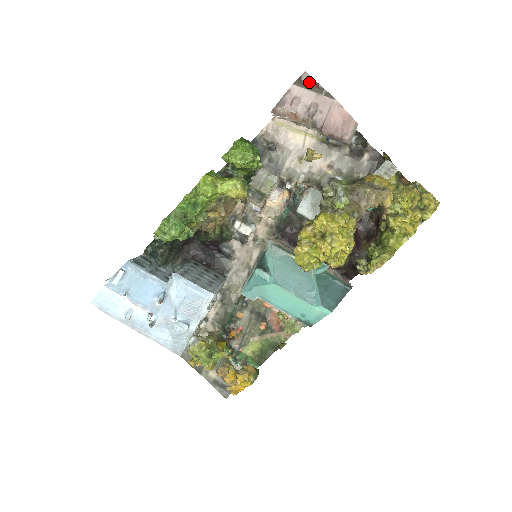
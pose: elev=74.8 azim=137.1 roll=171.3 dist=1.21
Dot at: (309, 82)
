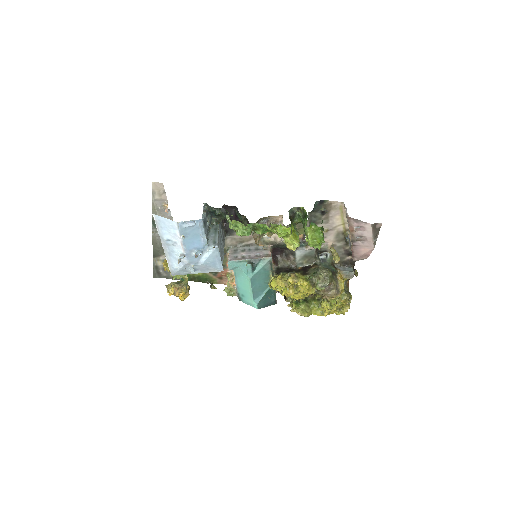
Dot at: (377, 229)
